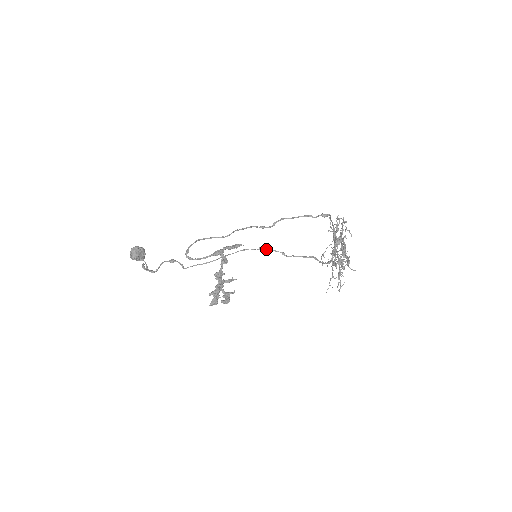
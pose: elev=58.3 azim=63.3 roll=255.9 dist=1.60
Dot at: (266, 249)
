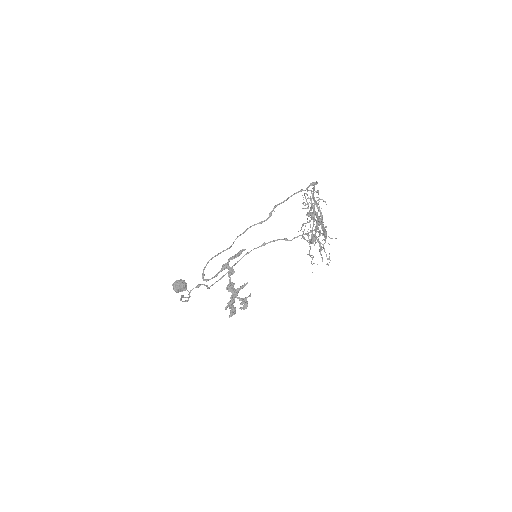
Dot at: (269, 242)
